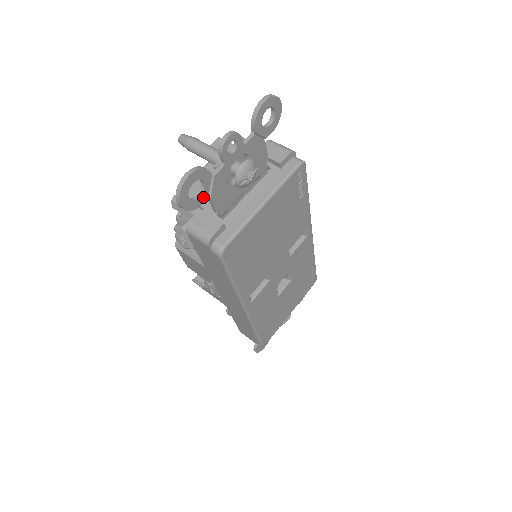
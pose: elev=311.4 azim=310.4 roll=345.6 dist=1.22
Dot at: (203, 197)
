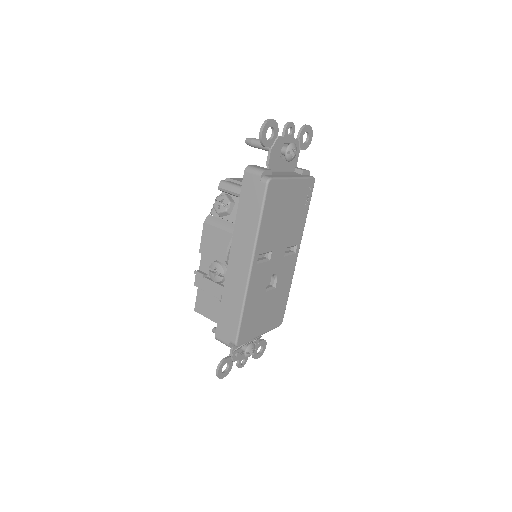
Dot at: (270, 143)
